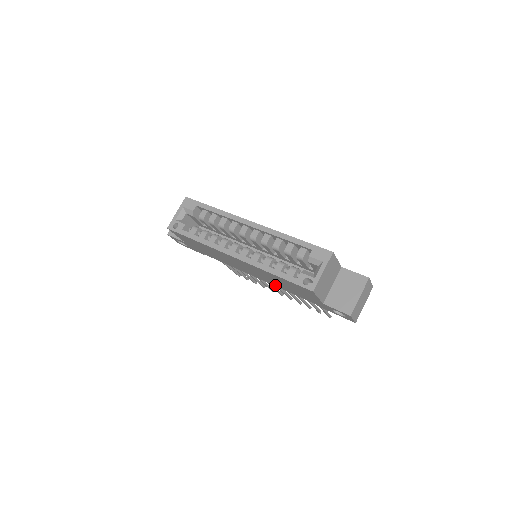
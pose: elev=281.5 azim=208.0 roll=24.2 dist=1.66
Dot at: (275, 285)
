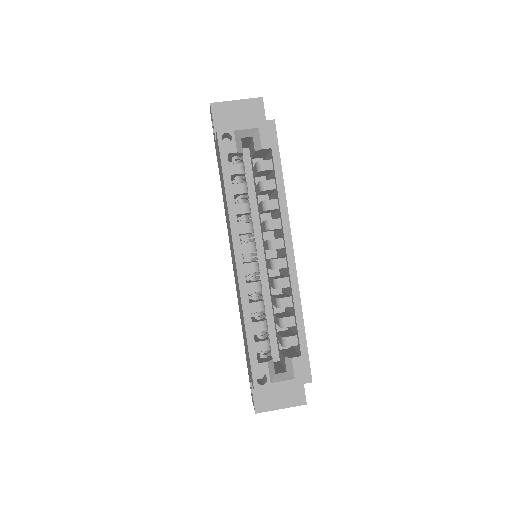
Dot at: occluded
